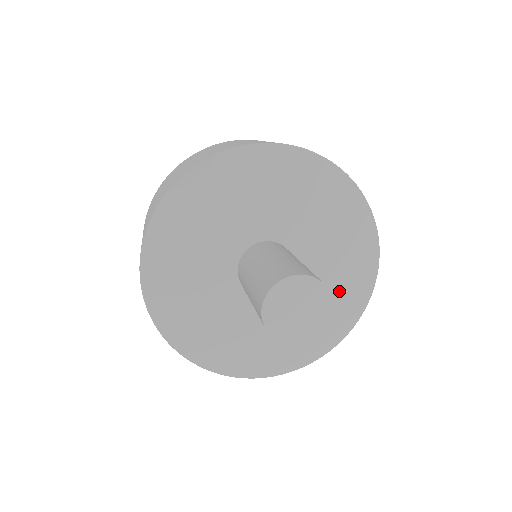
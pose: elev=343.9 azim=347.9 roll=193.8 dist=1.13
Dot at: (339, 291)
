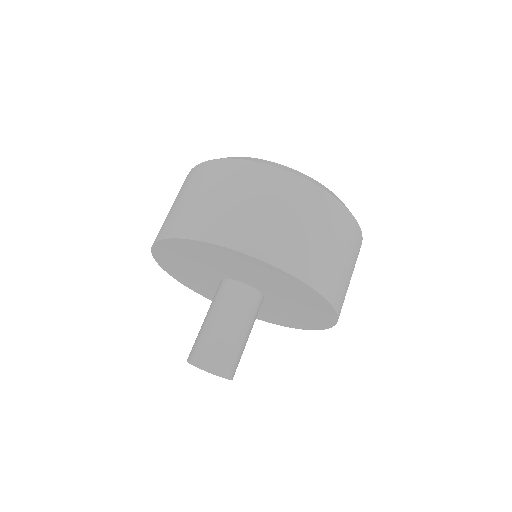
Dot at: (274, 316)
